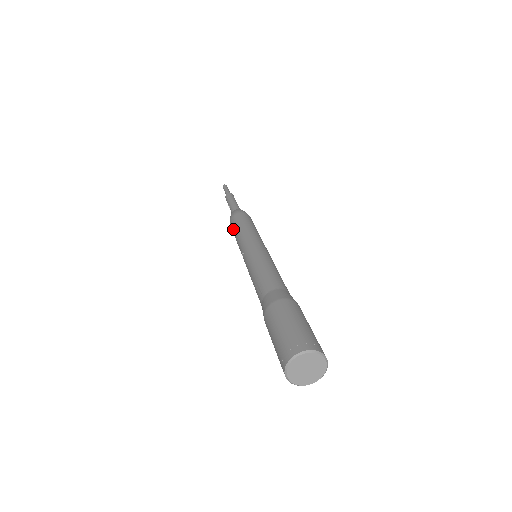
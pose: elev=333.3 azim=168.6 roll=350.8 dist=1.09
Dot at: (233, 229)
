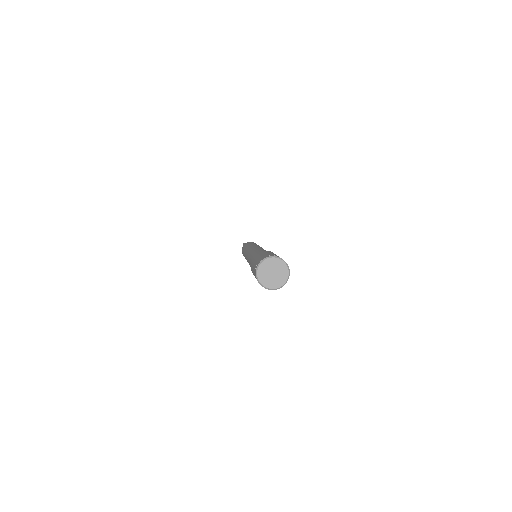
Dot at: occluded
